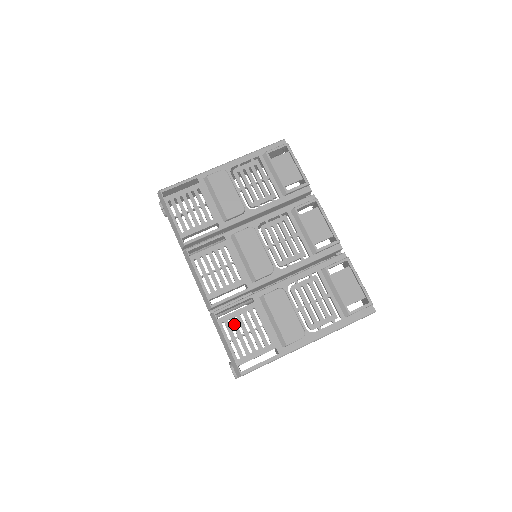
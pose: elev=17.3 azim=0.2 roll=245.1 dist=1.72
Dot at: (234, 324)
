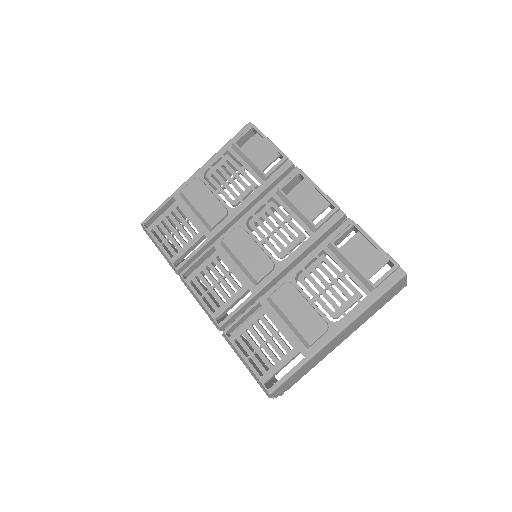
Dot at: (247, 338)
